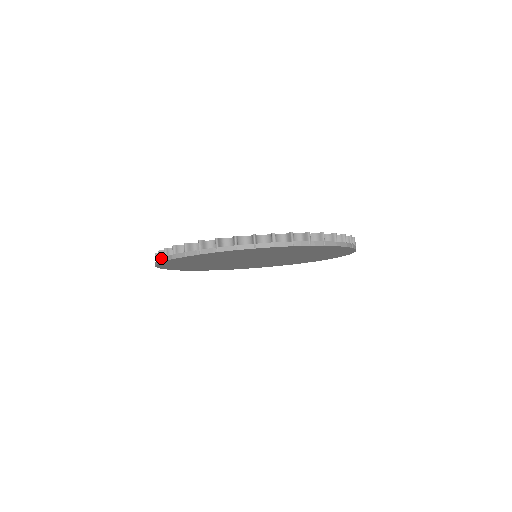
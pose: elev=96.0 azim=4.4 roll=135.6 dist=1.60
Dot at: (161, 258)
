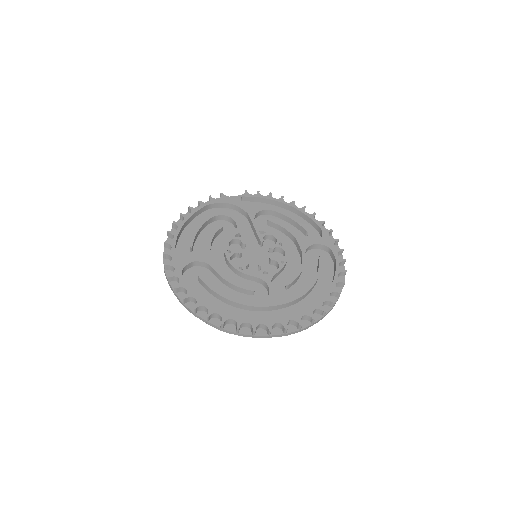
Dot at: occluded
